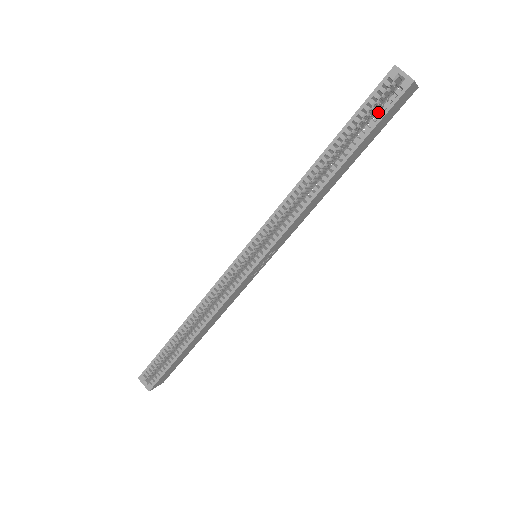
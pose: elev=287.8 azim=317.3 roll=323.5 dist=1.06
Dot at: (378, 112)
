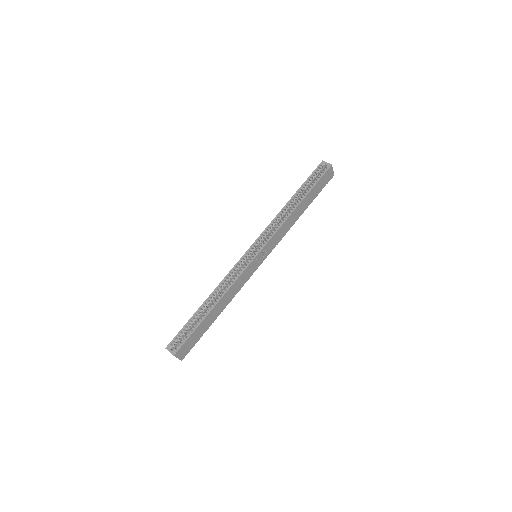
Dot at: occluded
